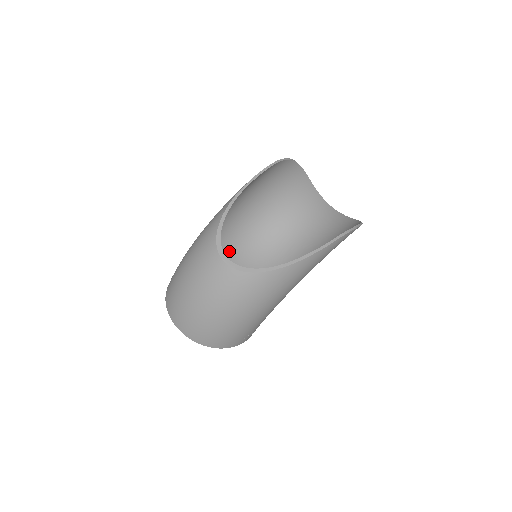
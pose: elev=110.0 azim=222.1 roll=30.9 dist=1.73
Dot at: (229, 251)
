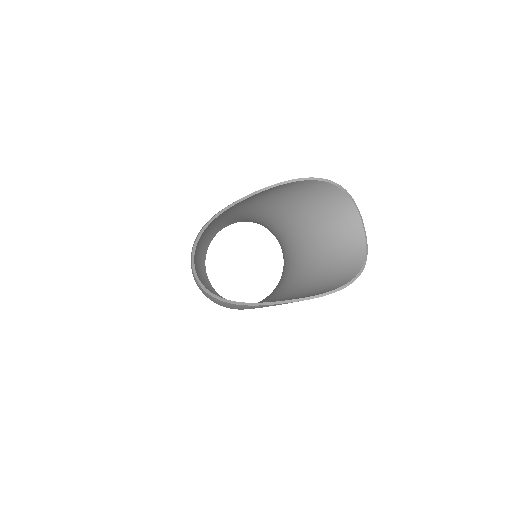
Dot at: (265, 225)
